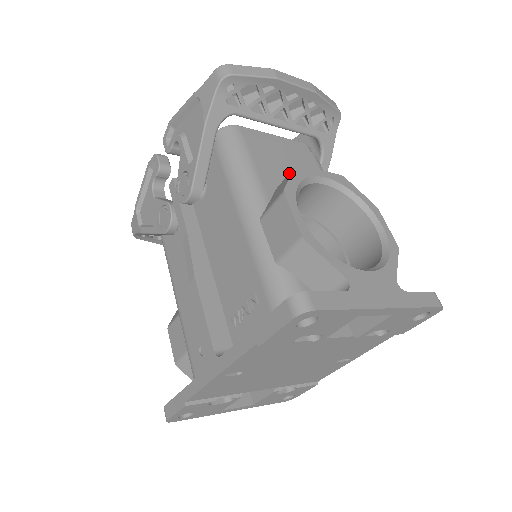
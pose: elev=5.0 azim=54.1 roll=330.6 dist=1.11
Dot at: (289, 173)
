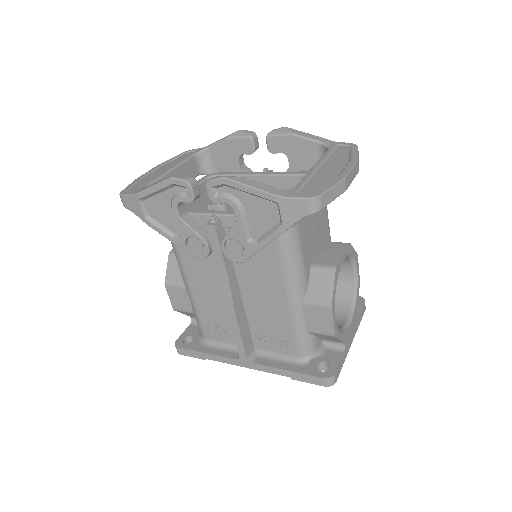
Dot at: (329, 272)
